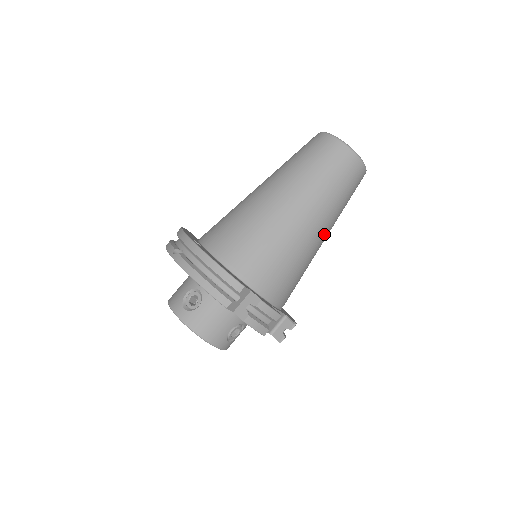
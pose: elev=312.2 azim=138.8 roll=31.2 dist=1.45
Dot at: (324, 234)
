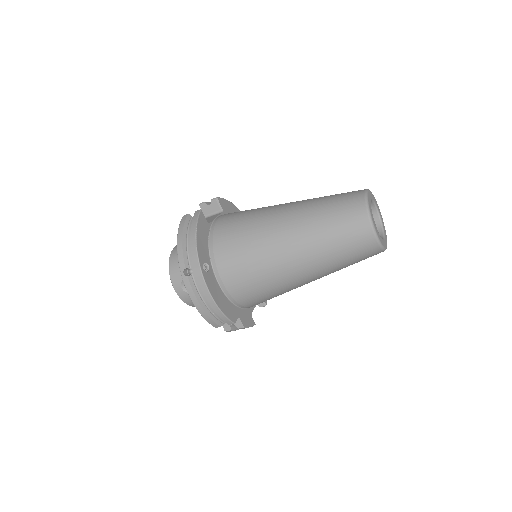
Dot at: occluded
